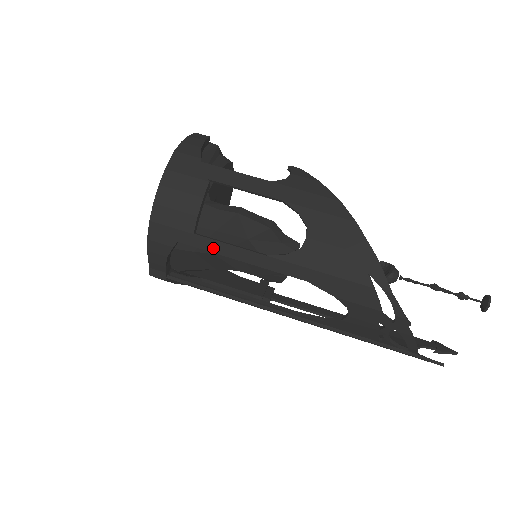
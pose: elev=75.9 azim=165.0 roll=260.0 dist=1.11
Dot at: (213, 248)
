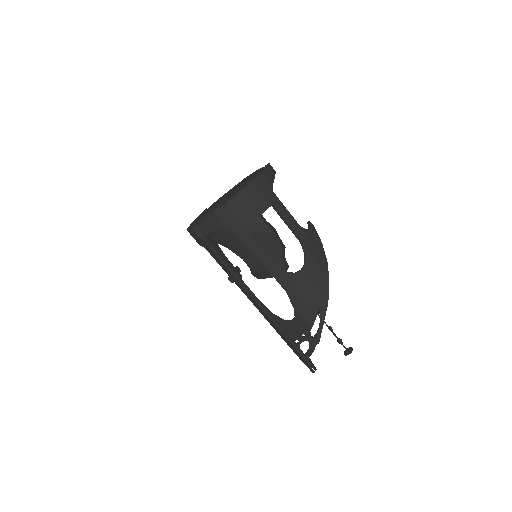
Dot at: (249, 243)
